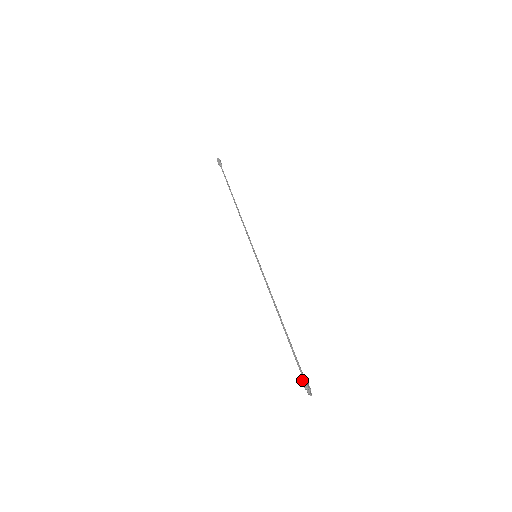
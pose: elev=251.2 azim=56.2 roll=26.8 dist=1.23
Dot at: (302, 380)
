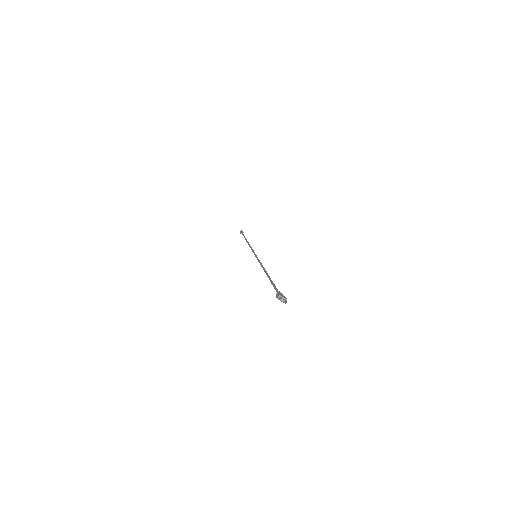
Dot at: occluded
